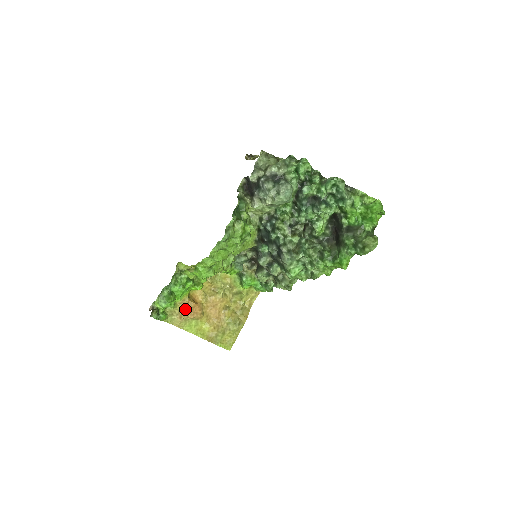
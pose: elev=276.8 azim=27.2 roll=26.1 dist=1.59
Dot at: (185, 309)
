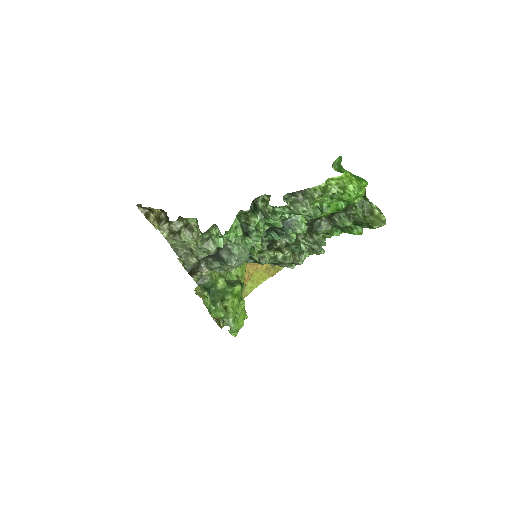
Dot at: occluded
